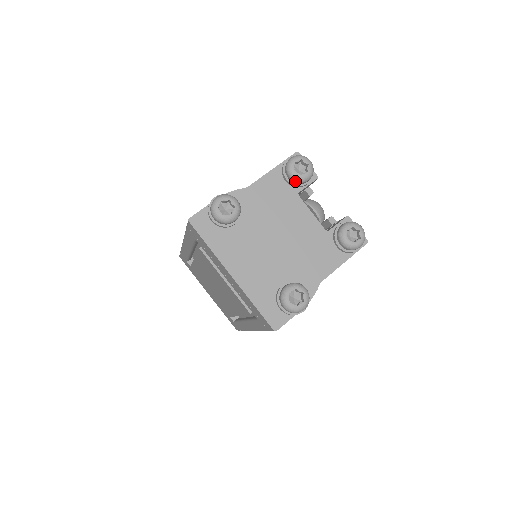
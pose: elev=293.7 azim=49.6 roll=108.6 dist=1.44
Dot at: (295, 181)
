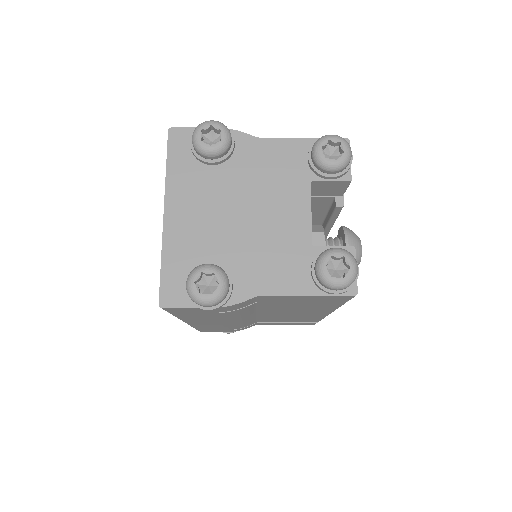
Dot at: (315, 162)
